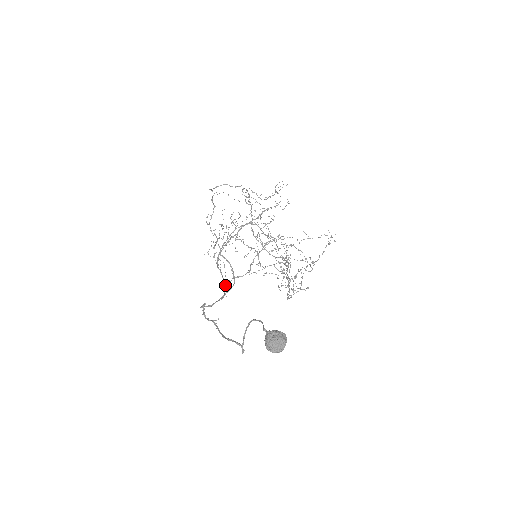
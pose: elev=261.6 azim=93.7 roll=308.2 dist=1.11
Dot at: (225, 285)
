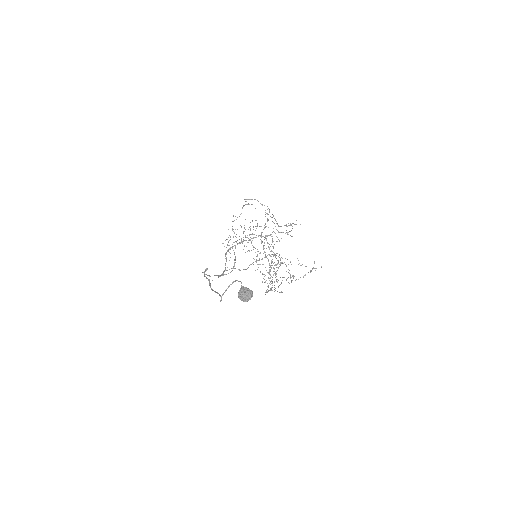
Dot at: (225, 269)
